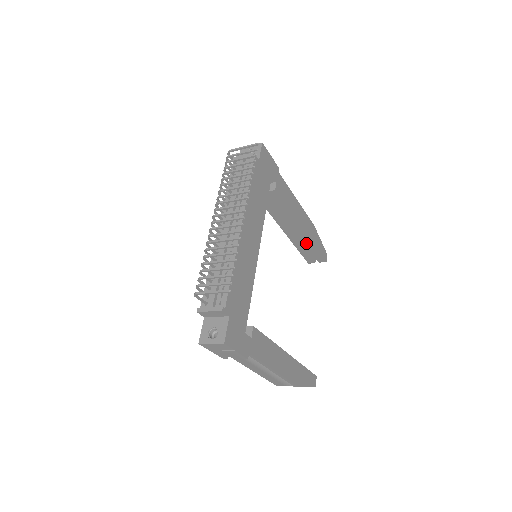
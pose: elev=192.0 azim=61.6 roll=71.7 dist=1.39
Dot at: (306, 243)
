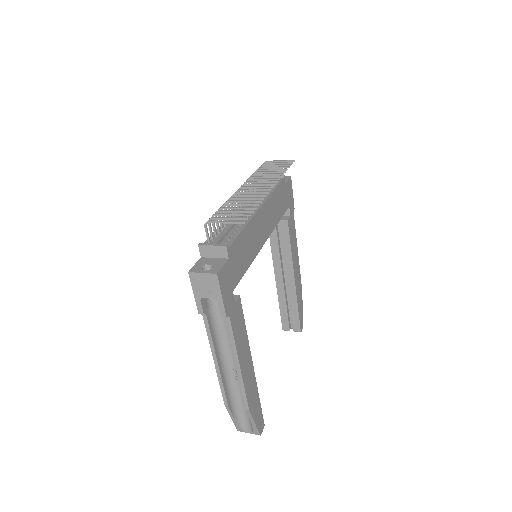
Dot at: (291, 299)
